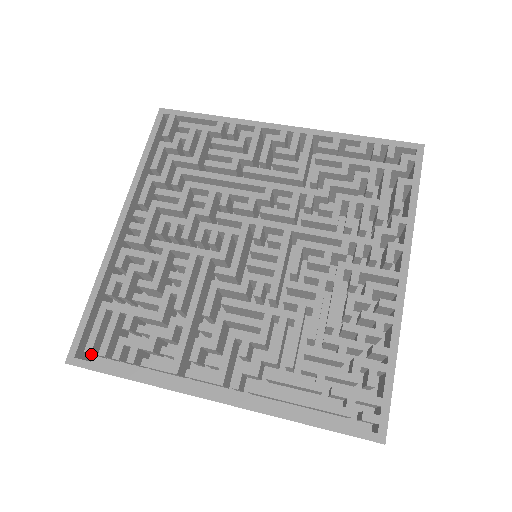
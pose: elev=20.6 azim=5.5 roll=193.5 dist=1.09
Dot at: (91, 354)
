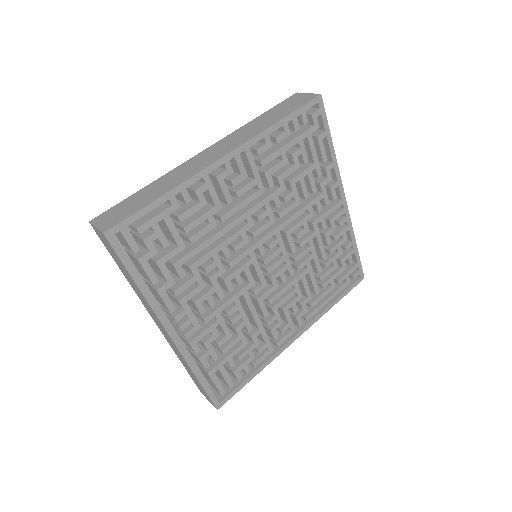
Dot at: occluded
